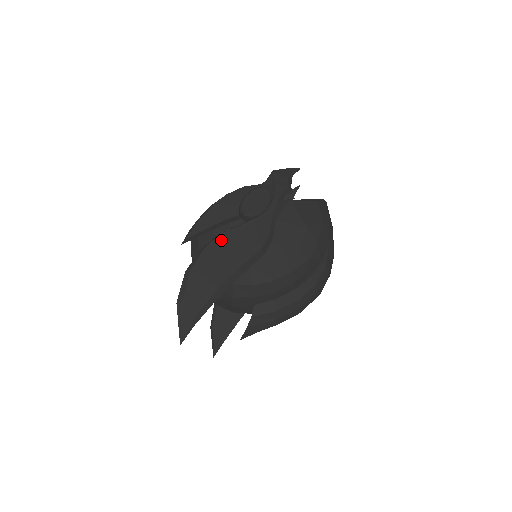
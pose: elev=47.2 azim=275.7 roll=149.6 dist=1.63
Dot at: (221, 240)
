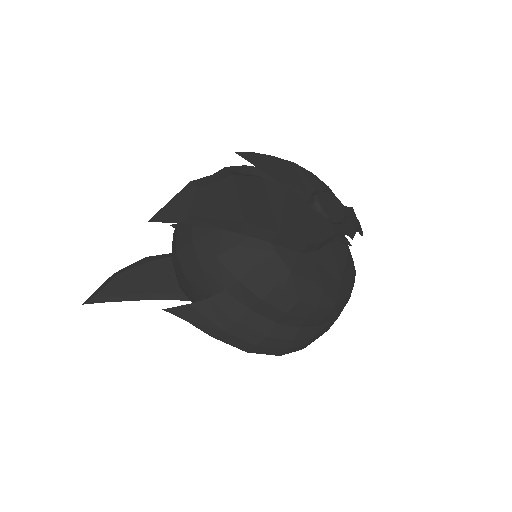
Dot at: (283, 191)
